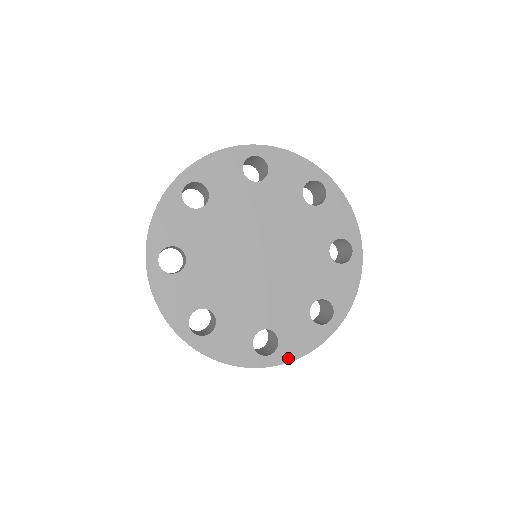
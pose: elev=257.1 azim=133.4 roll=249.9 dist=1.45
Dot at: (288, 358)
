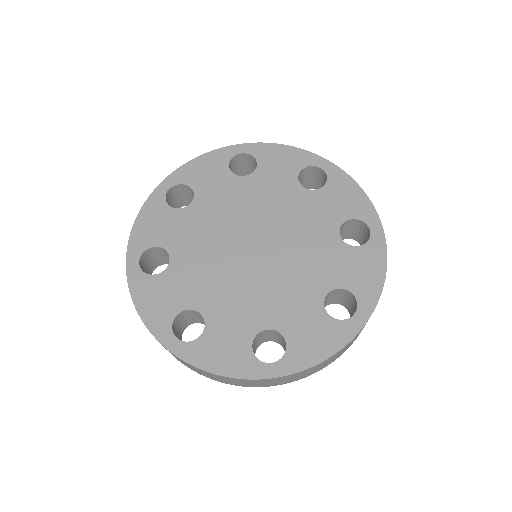
Dot at: (375, 295)
